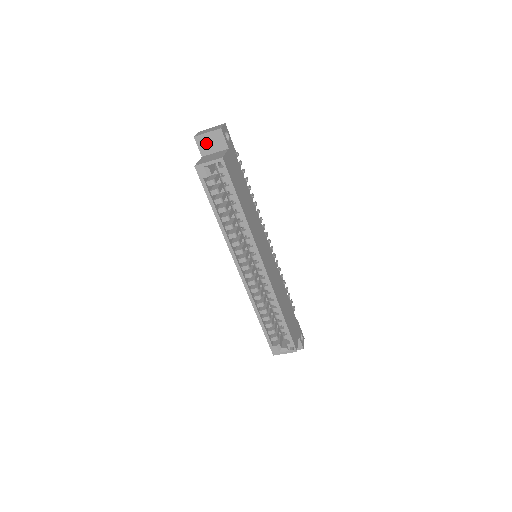
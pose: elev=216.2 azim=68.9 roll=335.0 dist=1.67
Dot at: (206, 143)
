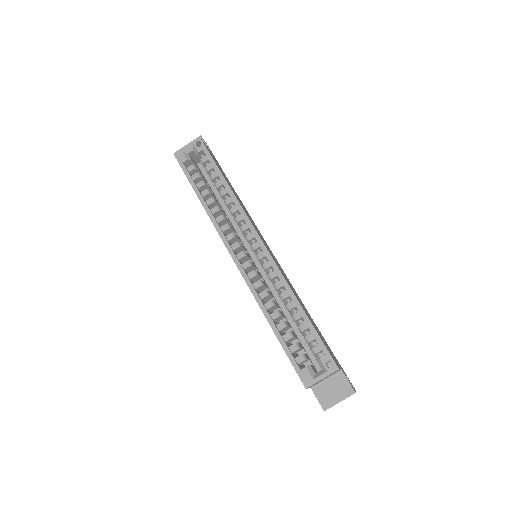
Dot at: occluded
